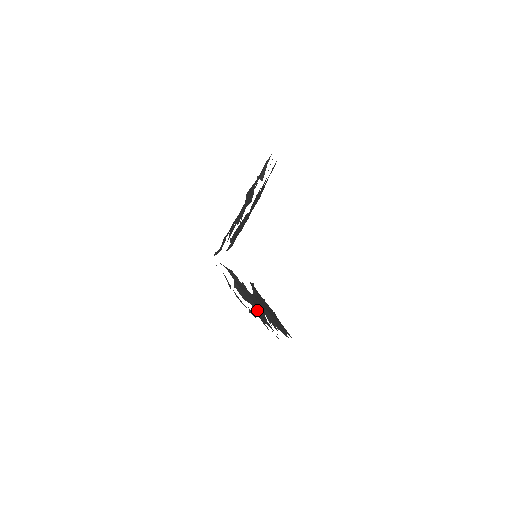
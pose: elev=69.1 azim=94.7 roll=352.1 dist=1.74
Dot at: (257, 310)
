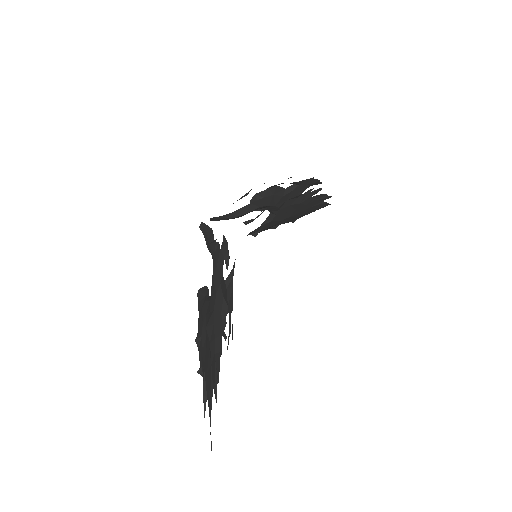
Dot at: occluded
